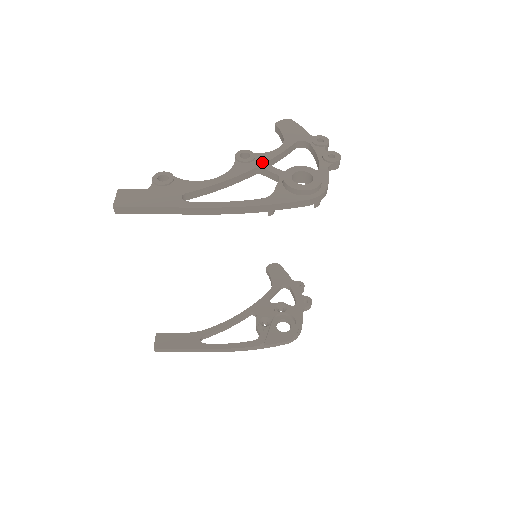
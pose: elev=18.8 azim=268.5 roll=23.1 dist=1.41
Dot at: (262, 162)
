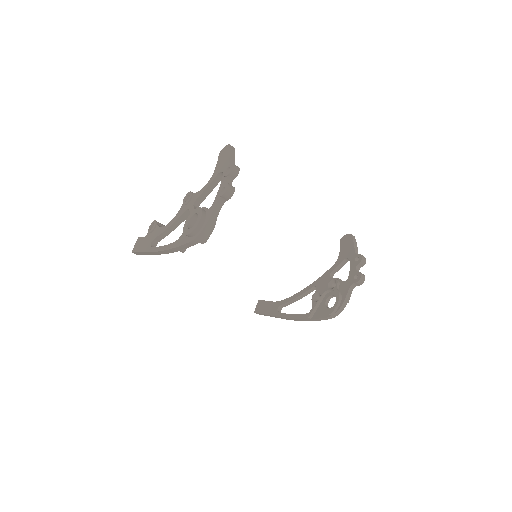
Dot at: (192, 203)
